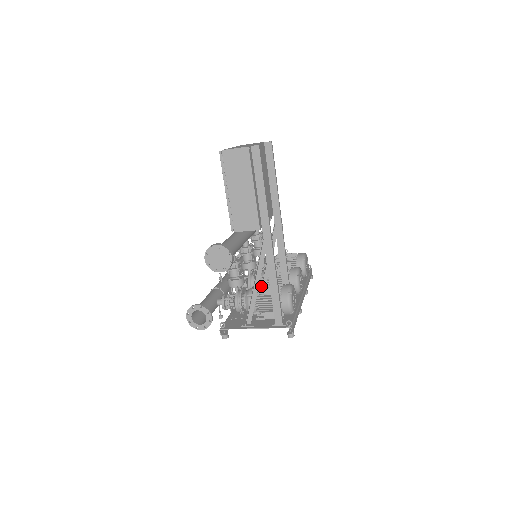
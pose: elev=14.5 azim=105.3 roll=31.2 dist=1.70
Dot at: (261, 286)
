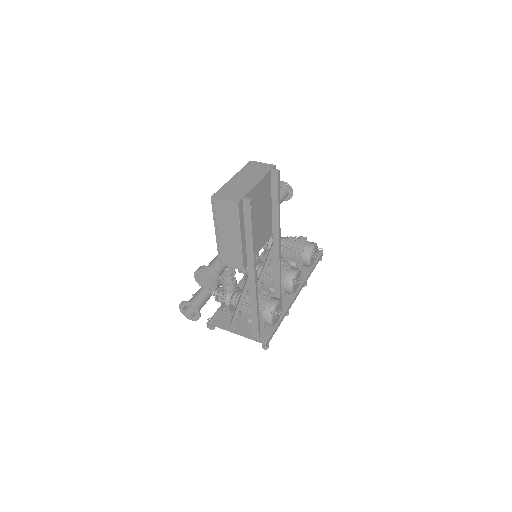
Dot at: occluded
